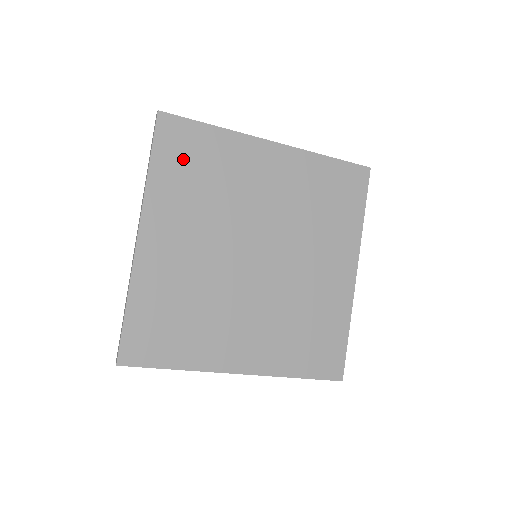
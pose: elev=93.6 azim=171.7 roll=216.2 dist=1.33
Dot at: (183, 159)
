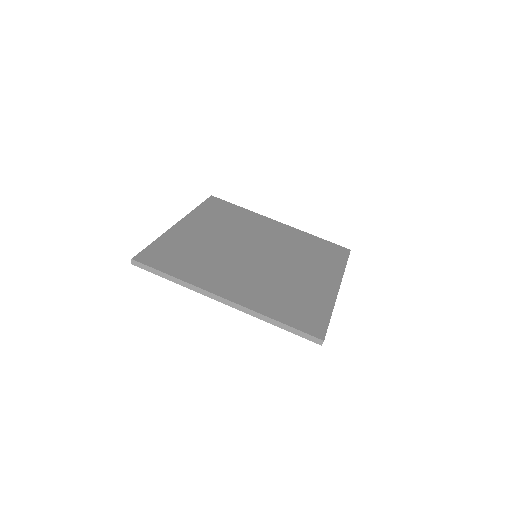
Dot at: (219, 210)
